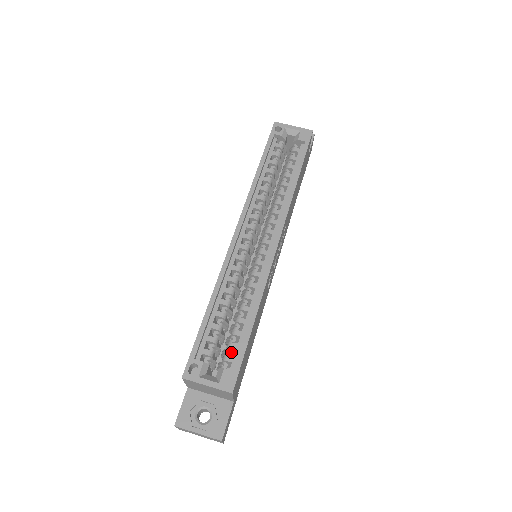
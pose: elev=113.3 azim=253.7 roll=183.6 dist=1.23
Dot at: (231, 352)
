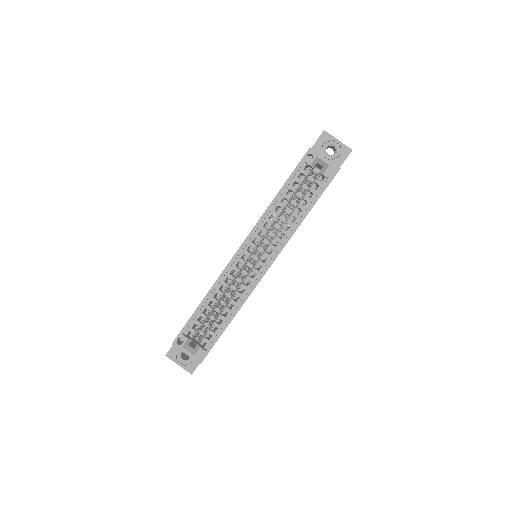
Dot at: occluded
